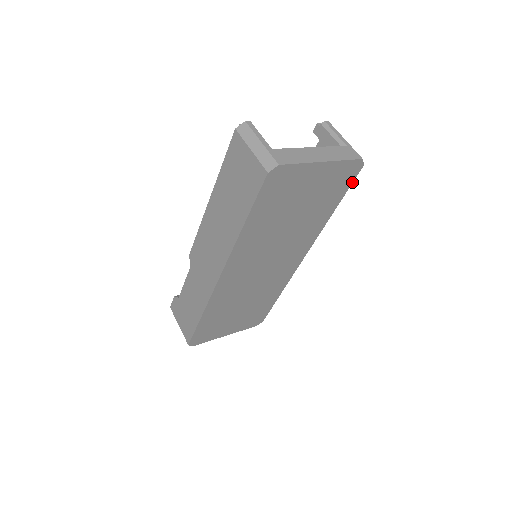
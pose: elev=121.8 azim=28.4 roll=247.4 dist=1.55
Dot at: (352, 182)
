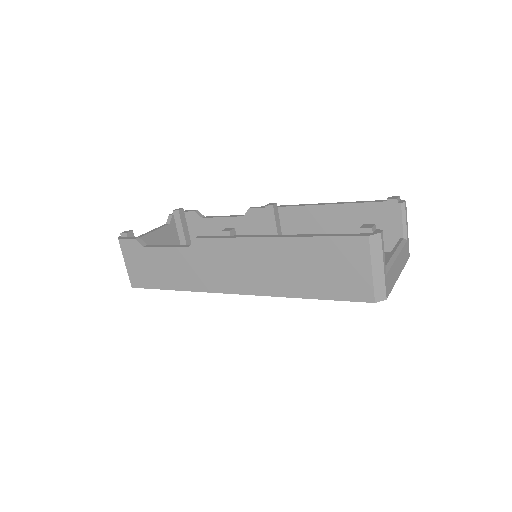
Dot at: occluded
